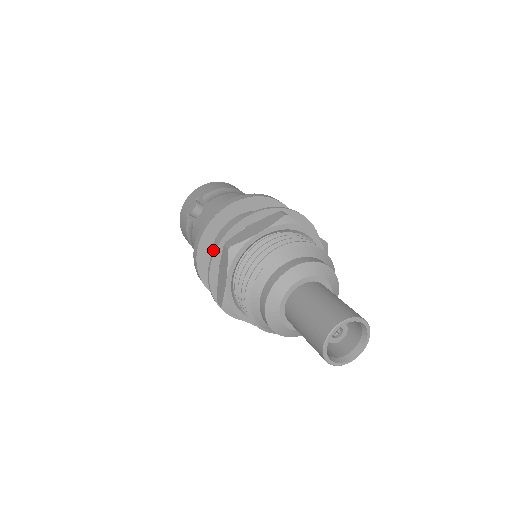
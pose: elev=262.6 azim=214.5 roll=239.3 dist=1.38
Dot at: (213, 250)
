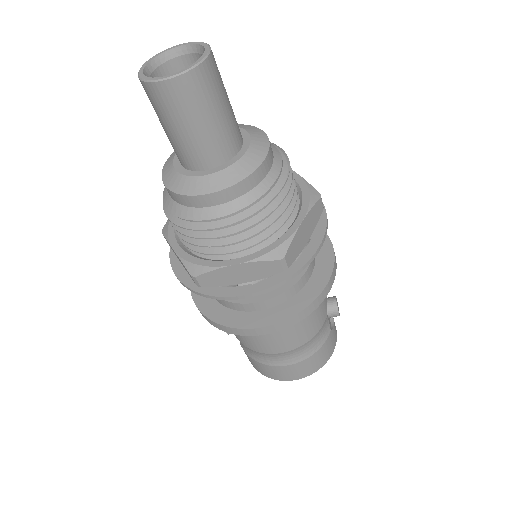
Dot at: (171, 262)
